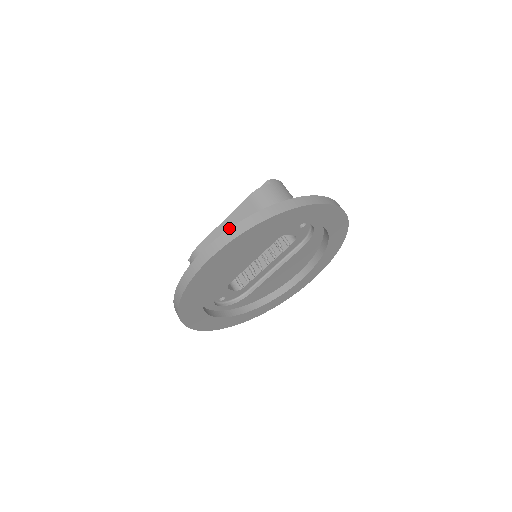
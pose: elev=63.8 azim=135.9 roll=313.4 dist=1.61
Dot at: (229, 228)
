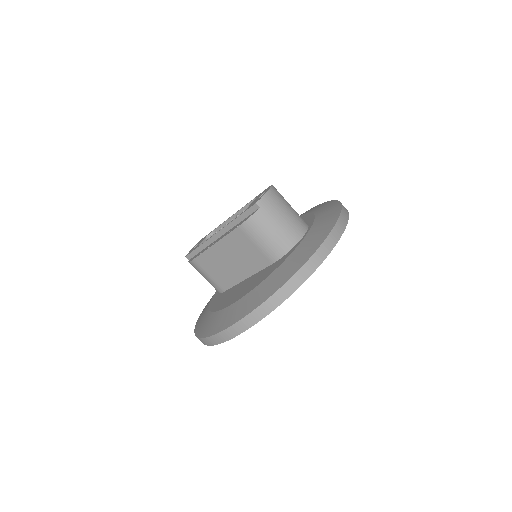
Dot at: (224, 251)
